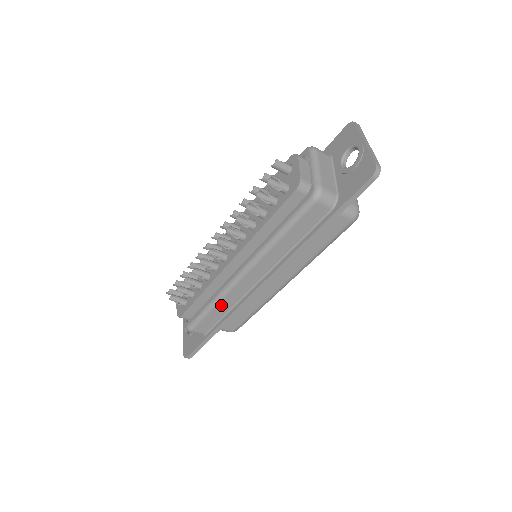
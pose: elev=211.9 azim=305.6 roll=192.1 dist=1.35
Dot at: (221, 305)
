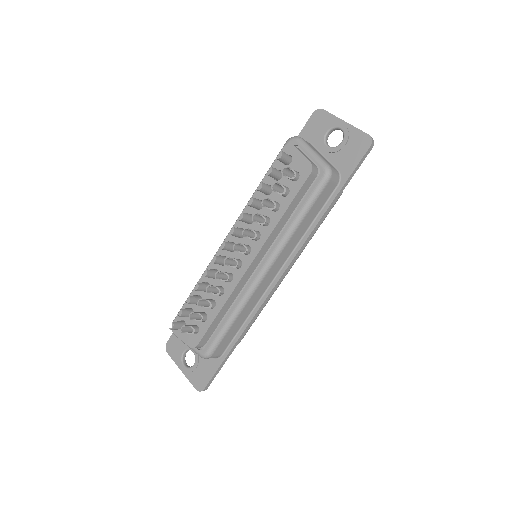
Dot at: (242, 314)
